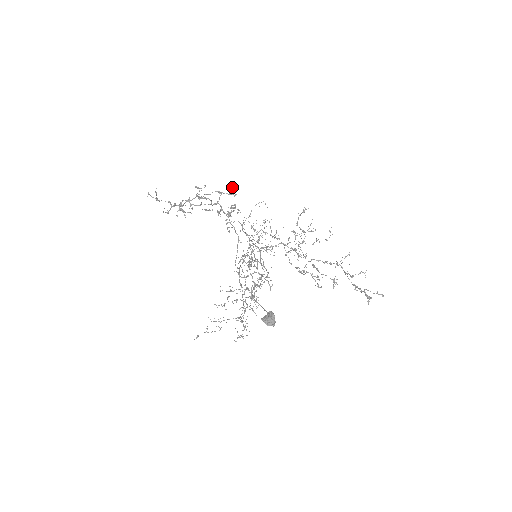
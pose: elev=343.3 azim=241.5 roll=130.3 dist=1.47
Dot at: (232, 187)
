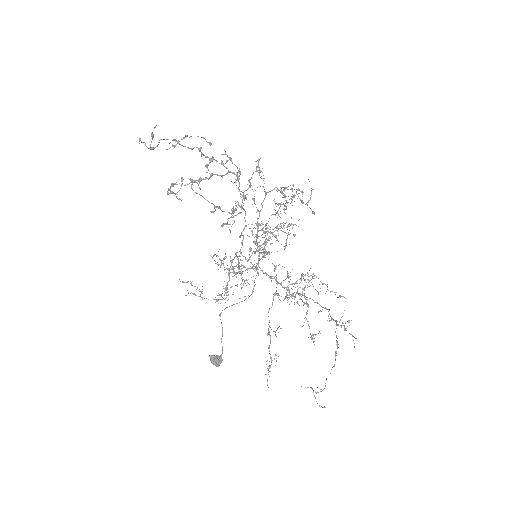
Dot at: (236, 202)
